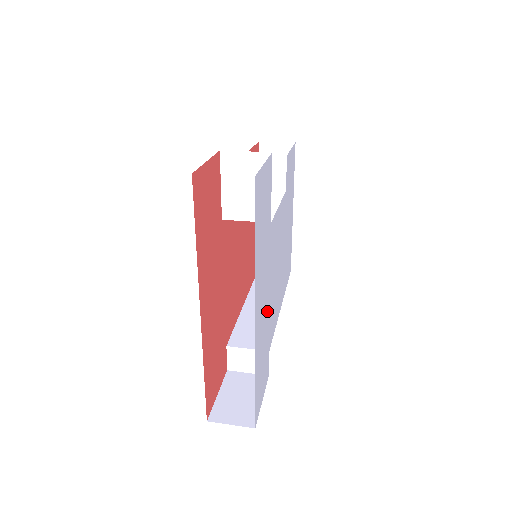
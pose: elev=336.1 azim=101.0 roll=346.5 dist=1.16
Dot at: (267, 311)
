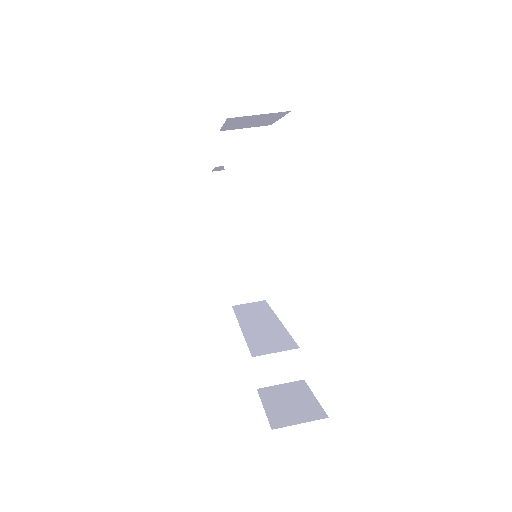
Dot at: occluded
